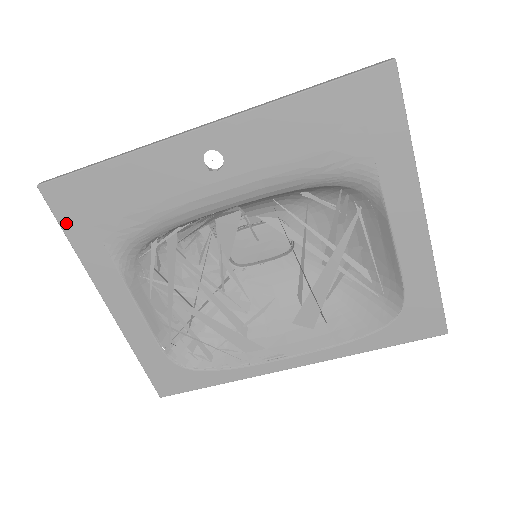
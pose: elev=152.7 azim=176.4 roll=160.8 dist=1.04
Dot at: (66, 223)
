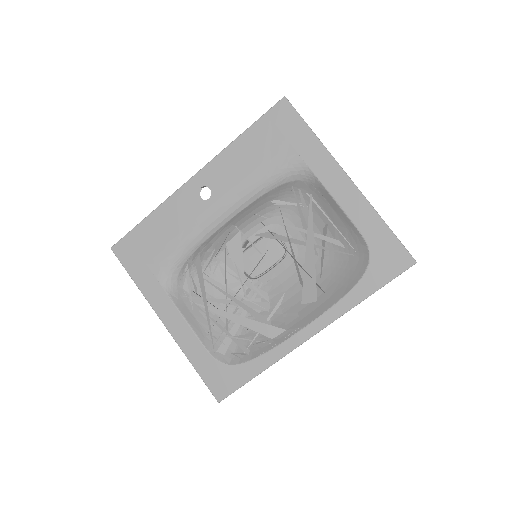
Dot at: (130, 268)
